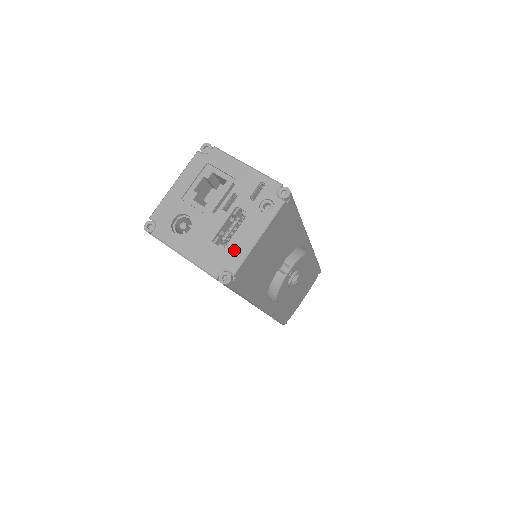
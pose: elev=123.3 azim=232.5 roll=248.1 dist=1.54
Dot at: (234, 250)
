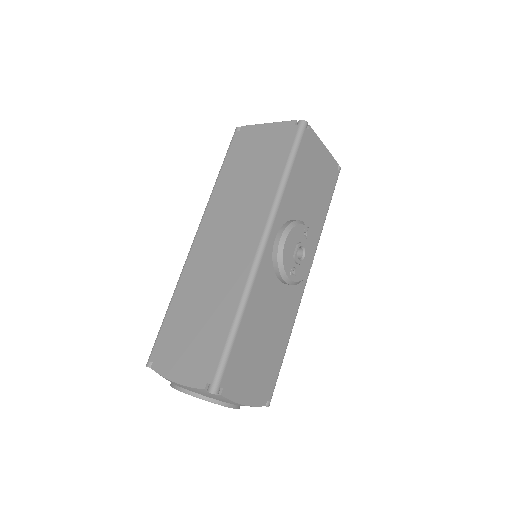
Dot at: occluded
